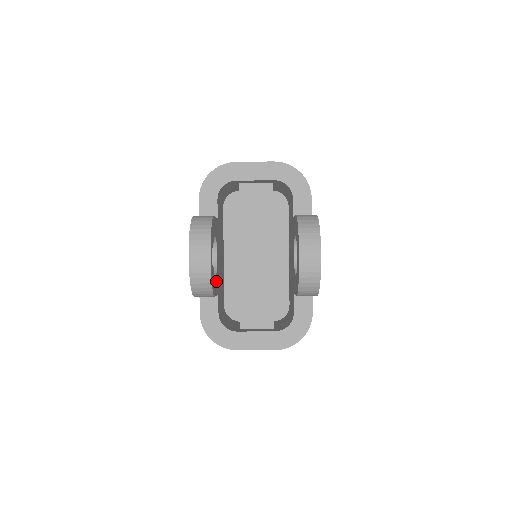
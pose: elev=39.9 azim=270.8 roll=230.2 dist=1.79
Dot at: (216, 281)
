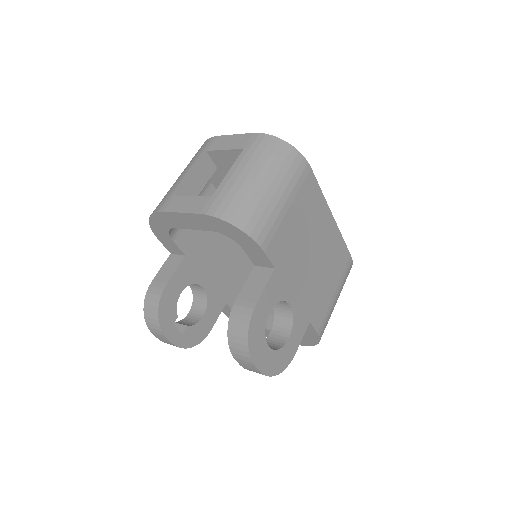
Dot at: (211, 310)
